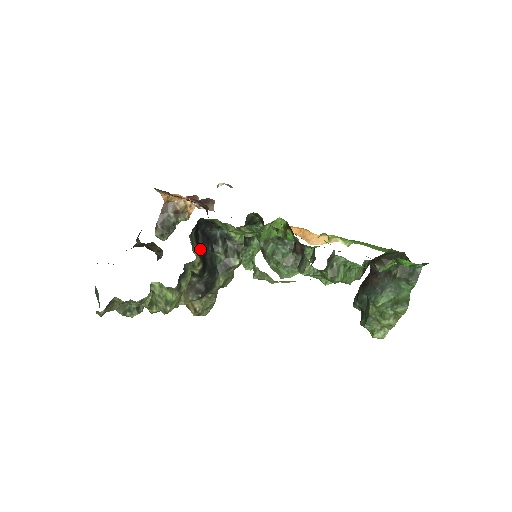
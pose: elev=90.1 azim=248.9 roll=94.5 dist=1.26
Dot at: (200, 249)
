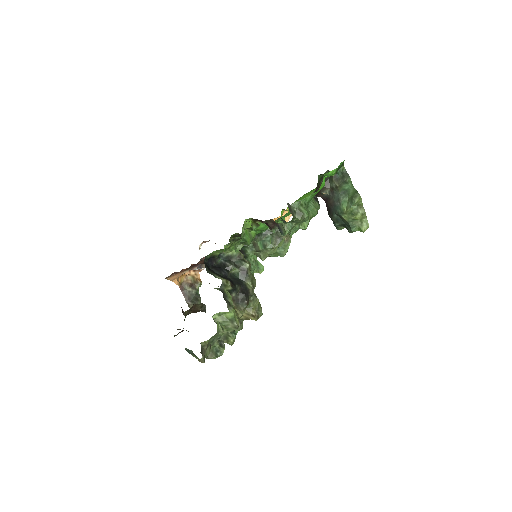
Dot at: occluded
